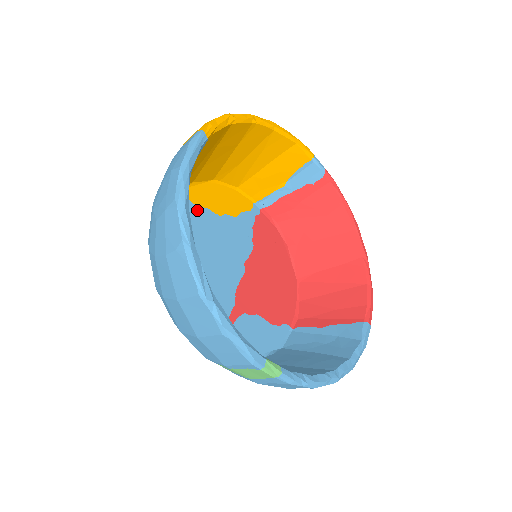
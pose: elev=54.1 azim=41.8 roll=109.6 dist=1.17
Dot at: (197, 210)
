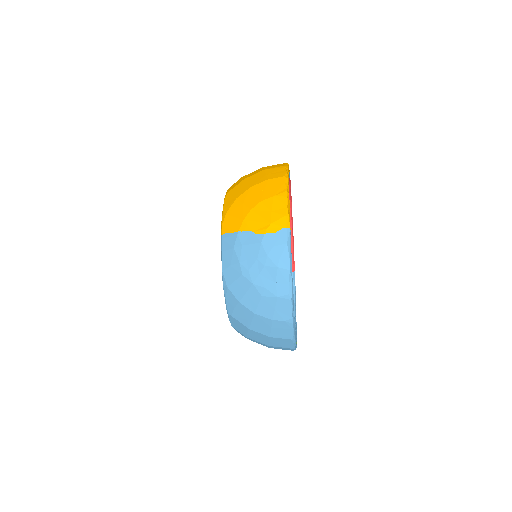
Dot at: occluded
